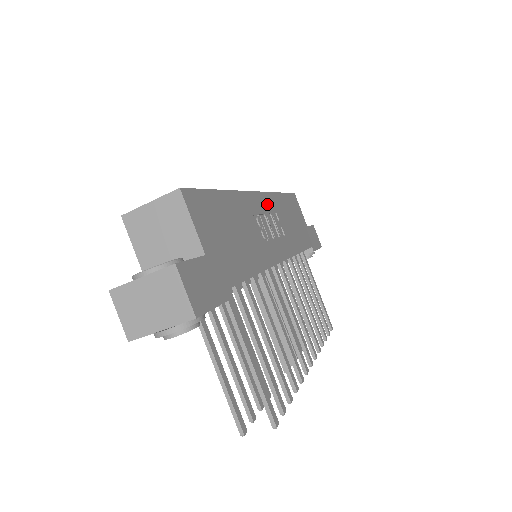
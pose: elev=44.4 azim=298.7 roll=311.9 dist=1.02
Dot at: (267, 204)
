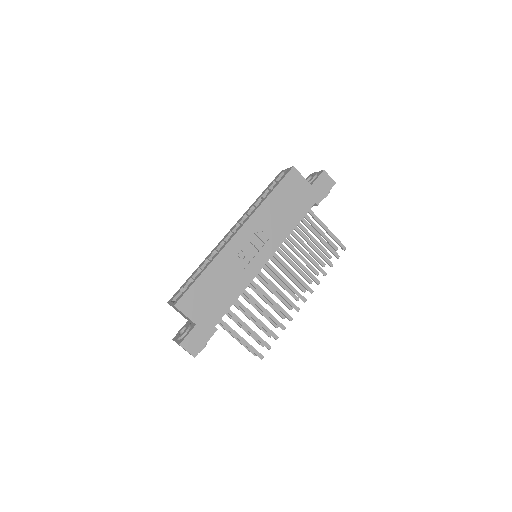
Dot at: (250, 229)
